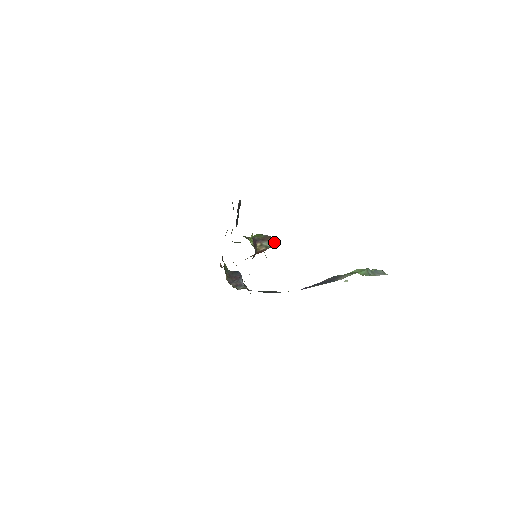
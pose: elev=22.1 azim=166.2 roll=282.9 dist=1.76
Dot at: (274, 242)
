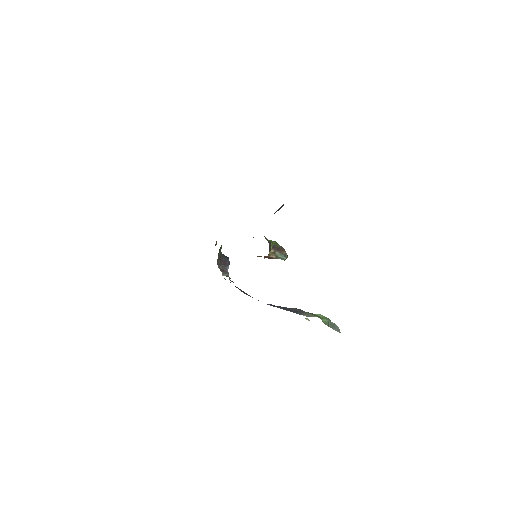
Dot at: (286, 257)
